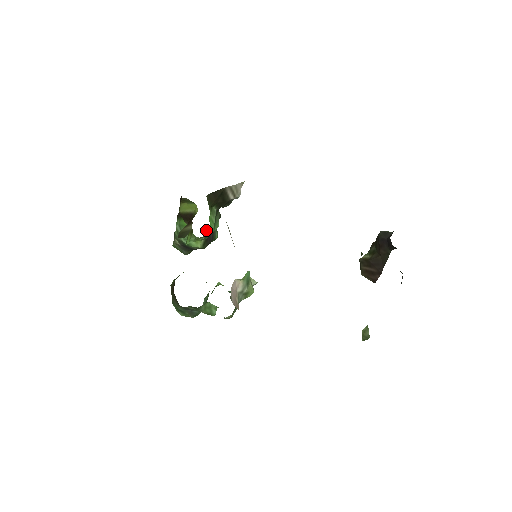
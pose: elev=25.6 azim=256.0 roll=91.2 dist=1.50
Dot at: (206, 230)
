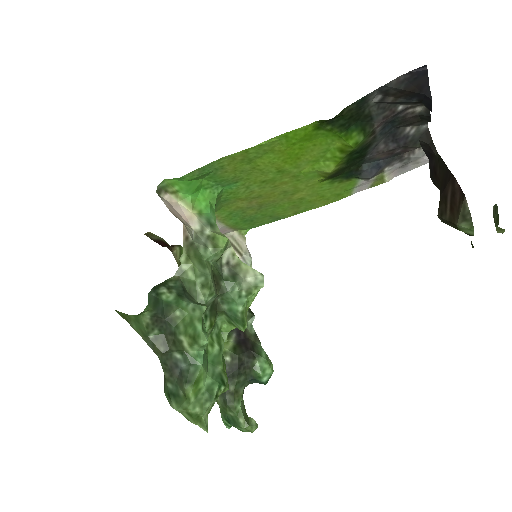
Dot at: (235, 332)
